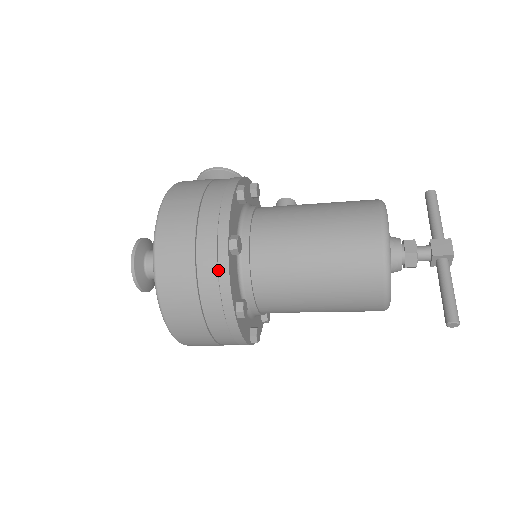
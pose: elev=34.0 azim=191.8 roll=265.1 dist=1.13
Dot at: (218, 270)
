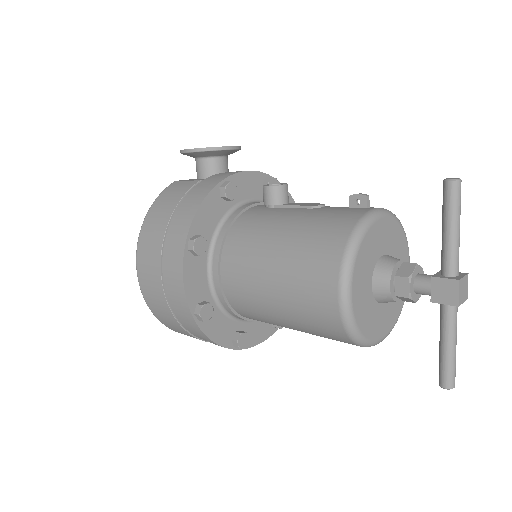
Dot at: (198, 333)
